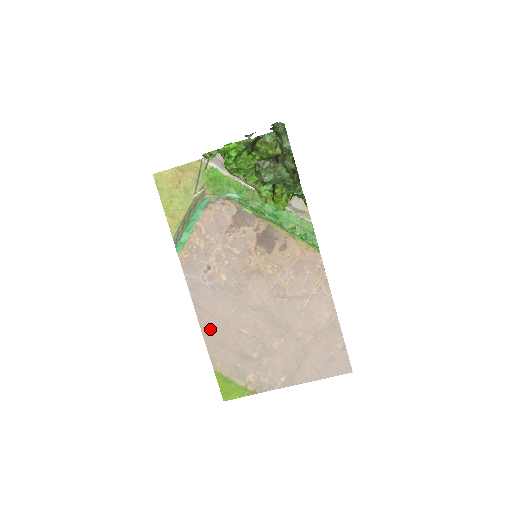
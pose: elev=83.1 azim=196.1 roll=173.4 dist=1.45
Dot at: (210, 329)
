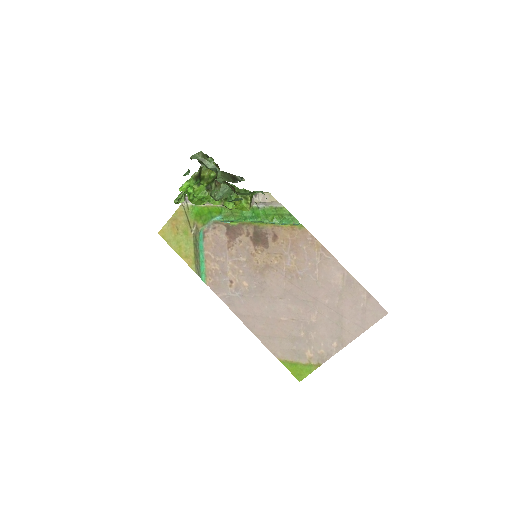
Dot at: (258, 329)
